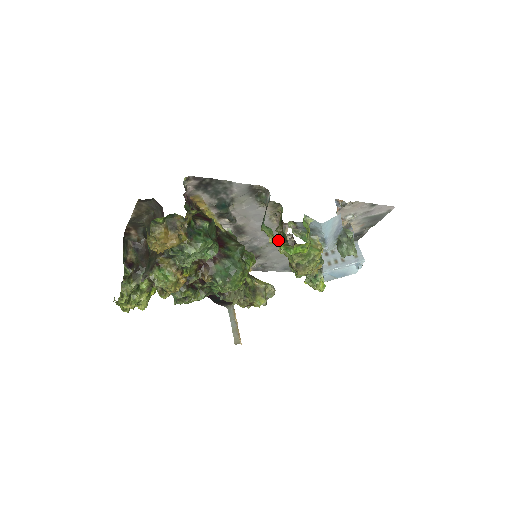
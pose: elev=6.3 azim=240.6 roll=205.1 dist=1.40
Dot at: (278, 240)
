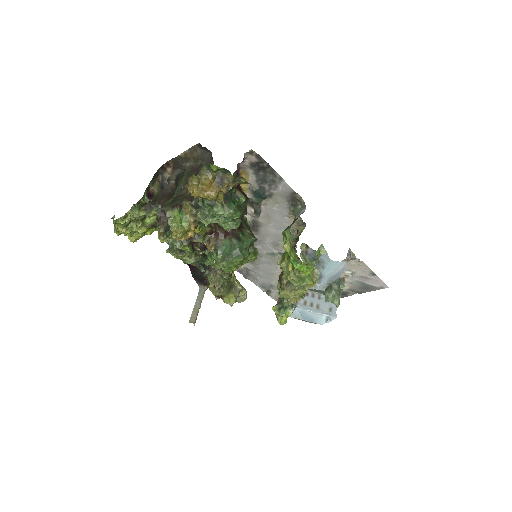
Dot at: (293, 249)
